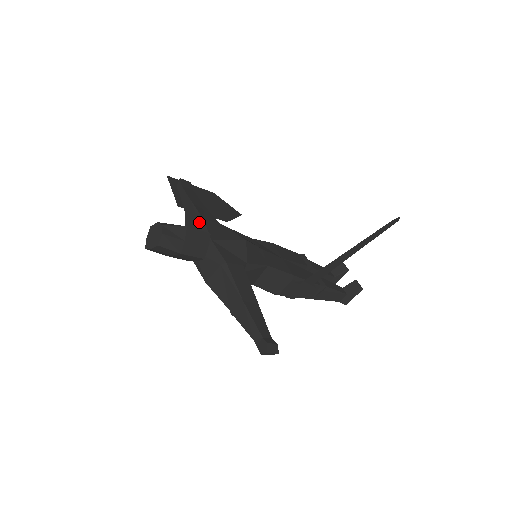
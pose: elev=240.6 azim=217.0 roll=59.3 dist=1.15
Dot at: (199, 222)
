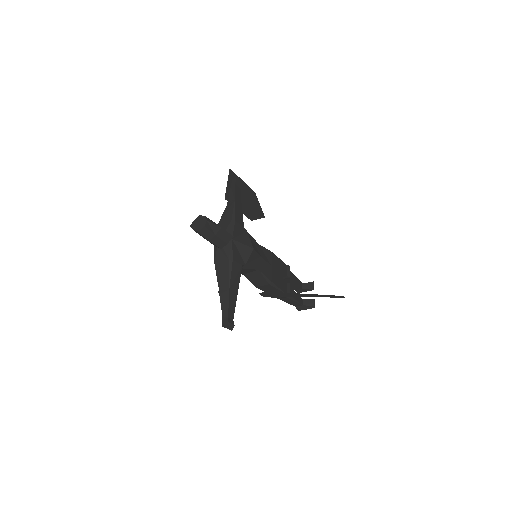
Dot at: (231, 221)
